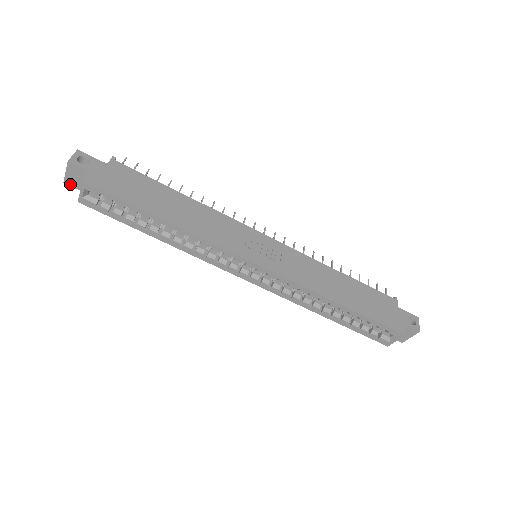
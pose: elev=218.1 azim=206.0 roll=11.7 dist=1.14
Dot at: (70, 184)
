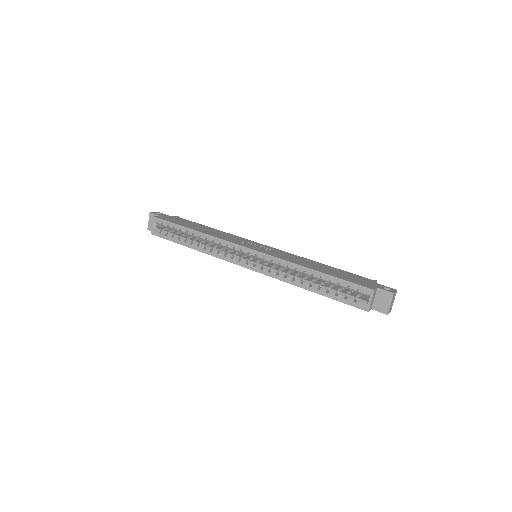
Dot at: (150, 229)
